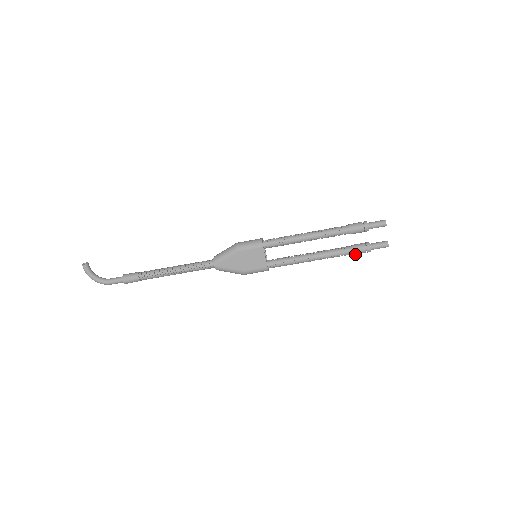
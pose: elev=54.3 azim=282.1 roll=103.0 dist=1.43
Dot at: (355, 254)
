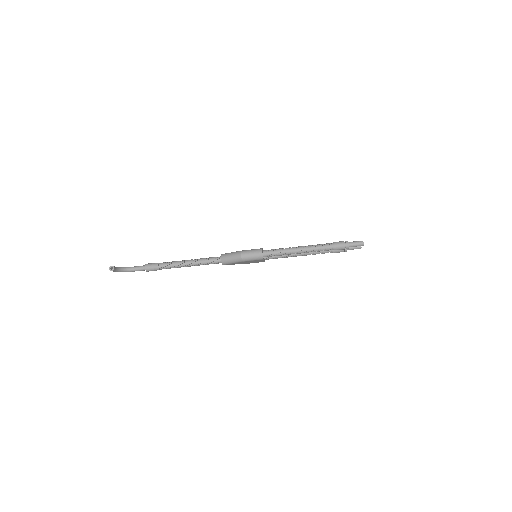
Dot at: (334, 252)
